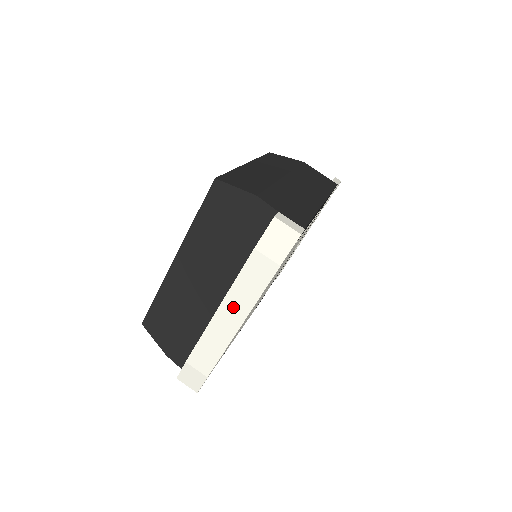
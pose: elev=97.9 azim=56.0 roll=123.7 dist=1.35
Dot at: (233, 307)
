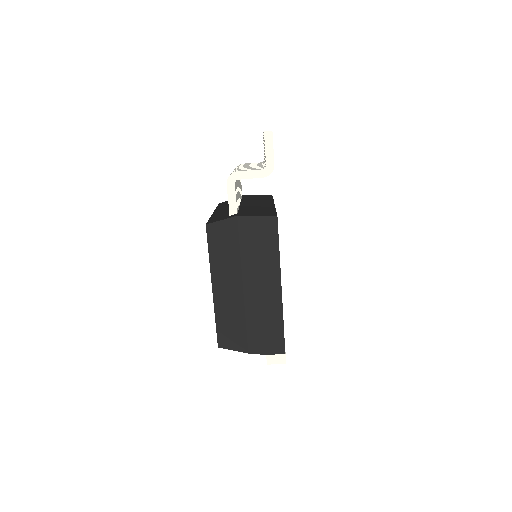
Dot at: occluded
